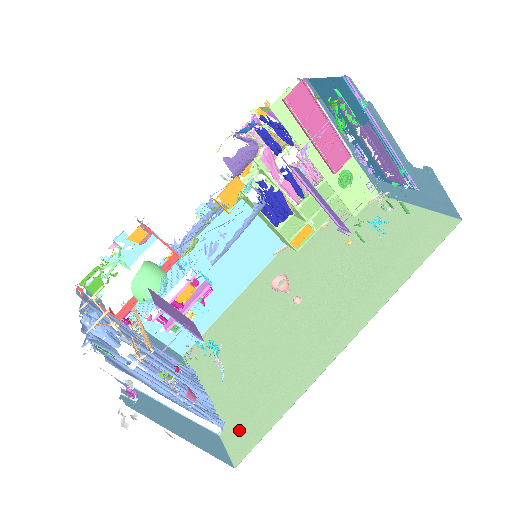
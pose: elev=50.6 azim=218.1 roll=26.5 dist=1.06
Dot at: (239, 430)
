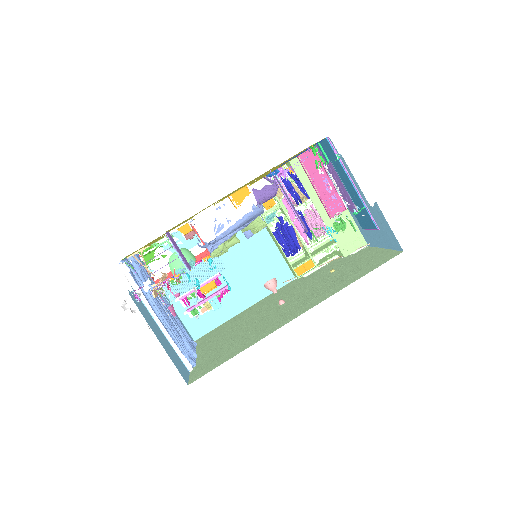
Dot at: (203, 368)
